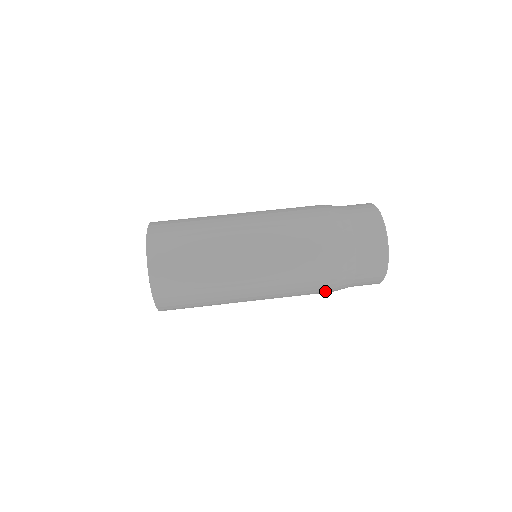
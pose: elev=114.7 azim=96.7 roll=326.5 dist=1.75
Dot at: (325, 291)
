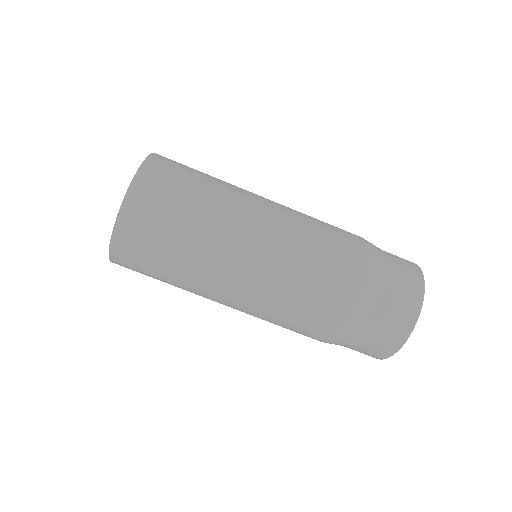
Dot at: occluded
